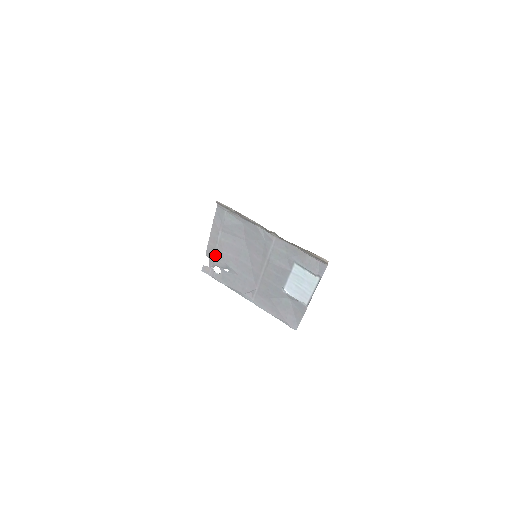
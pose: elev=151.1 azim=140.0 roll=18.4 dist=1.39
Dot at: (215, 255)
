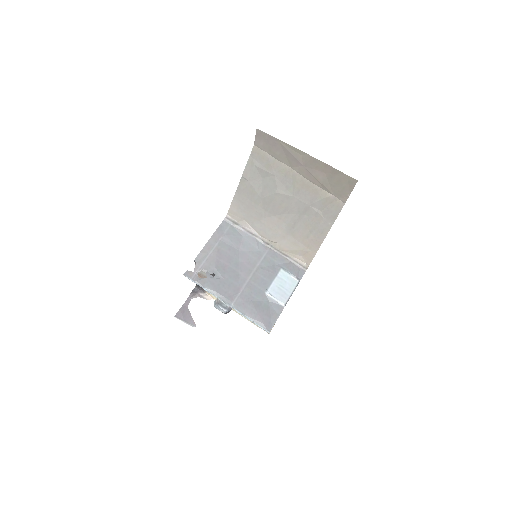
Dot at: (206, 260)
